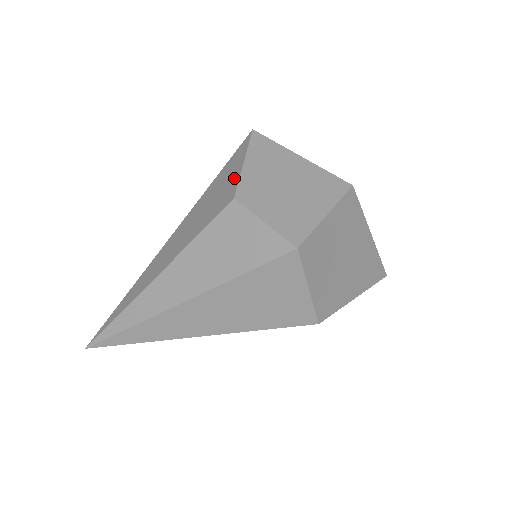
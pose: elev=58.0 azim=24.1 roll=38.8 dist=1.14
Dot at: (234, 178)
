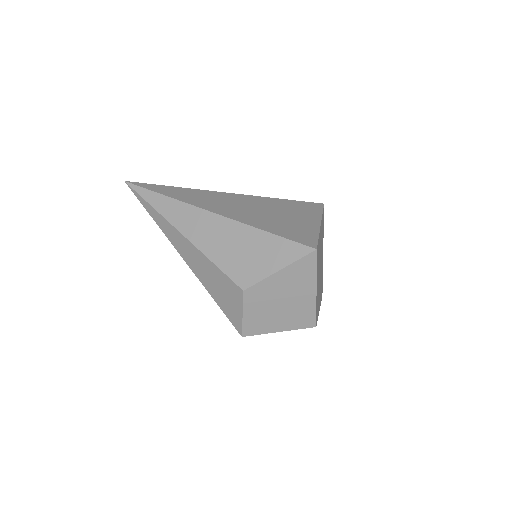
Dot at: (263, 271)
